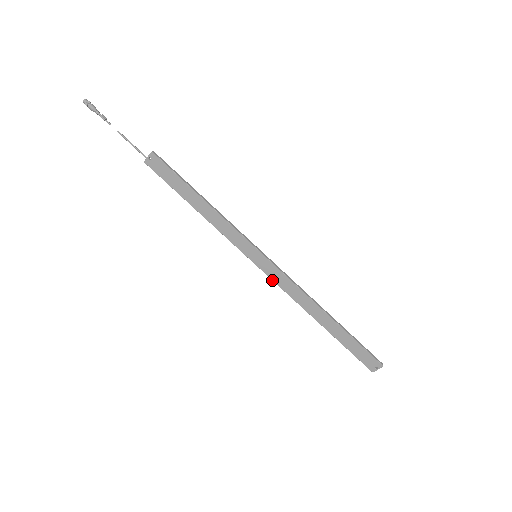
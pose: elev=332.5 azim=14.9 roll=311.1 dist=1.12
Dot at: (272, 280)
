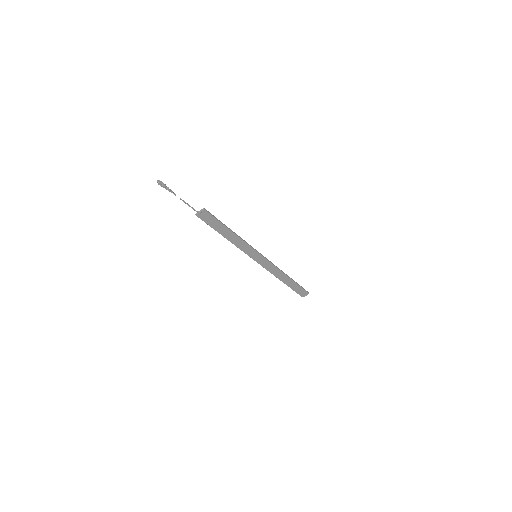
Dot at: (262, 266)
